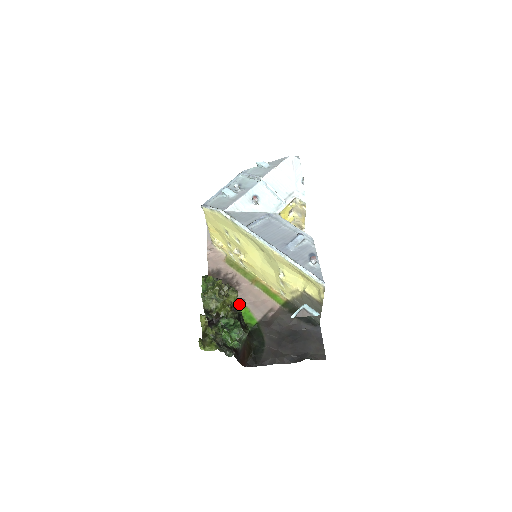
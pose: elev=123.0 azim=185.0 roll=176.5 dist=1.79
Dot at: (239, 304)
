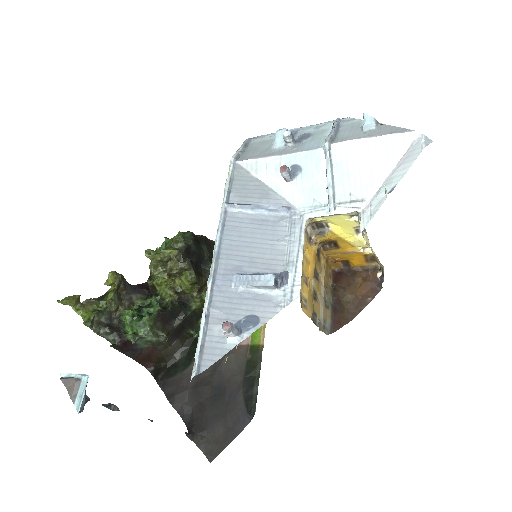
Dot at: occluded
